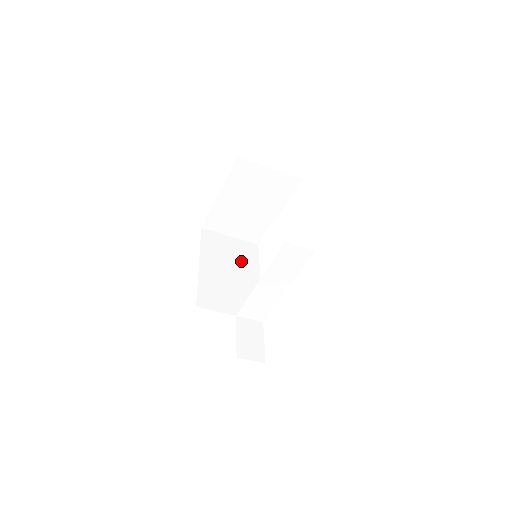
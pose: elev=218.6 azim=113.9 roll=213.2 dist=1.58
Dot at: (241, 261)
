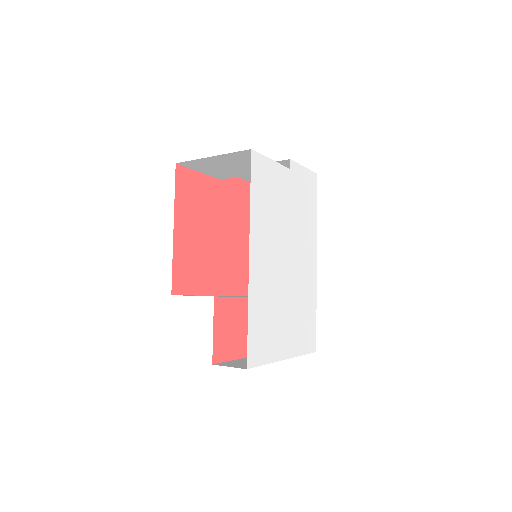
Dot at: occluded
